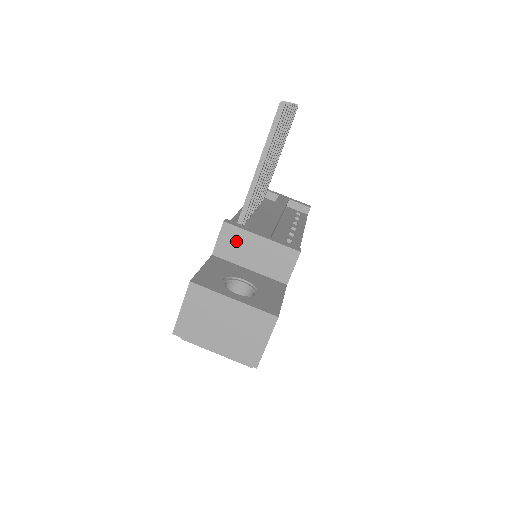
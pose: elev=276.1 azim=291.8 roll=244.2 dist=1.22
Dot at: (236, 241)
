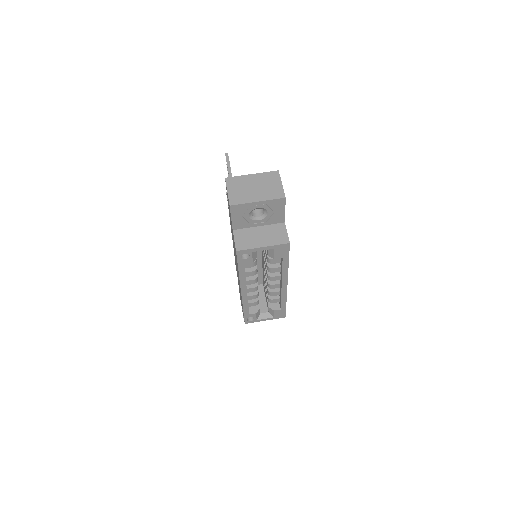
Dot at: occluded
